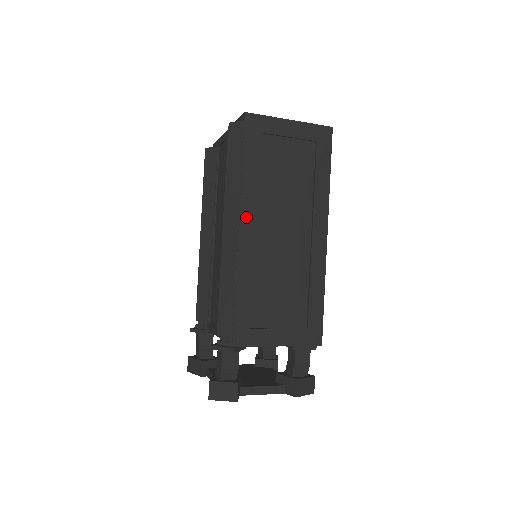
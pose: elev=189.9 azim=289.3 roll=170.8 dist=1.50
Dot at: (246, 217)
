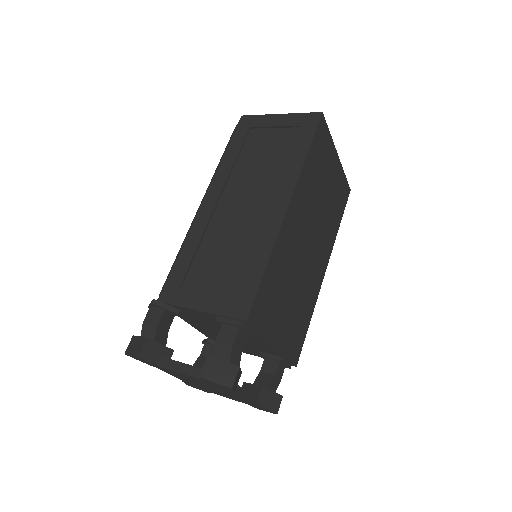
Dot at: (213, 191)
